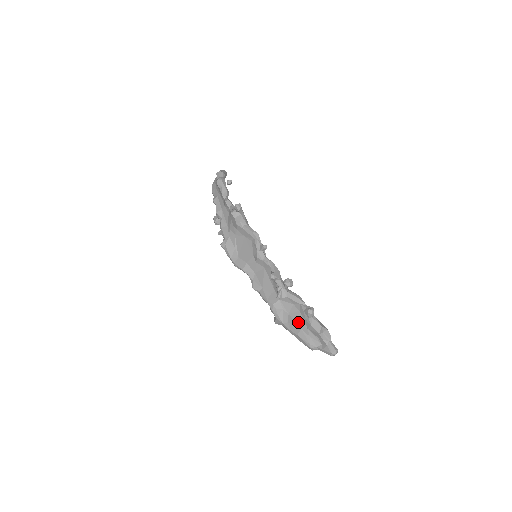
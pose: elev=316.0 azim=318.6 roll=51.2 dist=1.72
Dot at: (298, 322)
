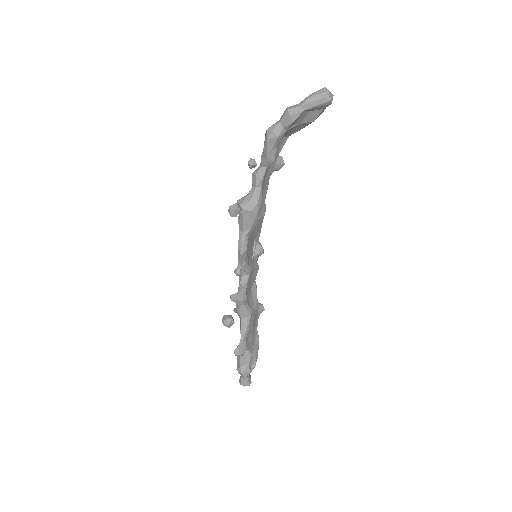
Dot at: occluded
